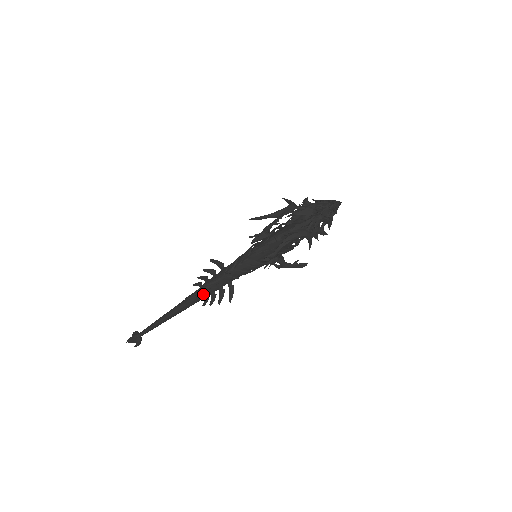
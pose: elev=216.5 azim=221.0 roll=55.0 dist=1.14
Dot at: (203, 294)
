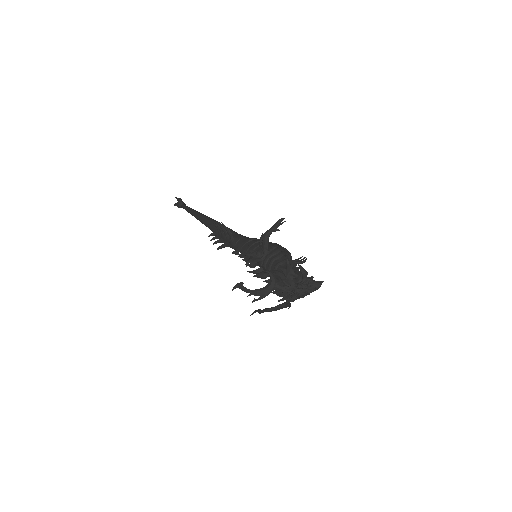
Dot at: occluded
